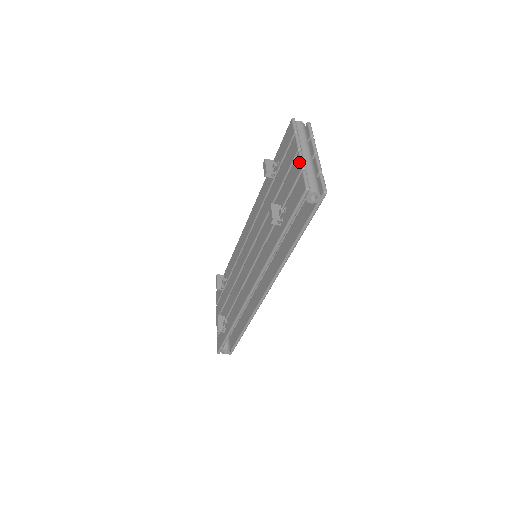
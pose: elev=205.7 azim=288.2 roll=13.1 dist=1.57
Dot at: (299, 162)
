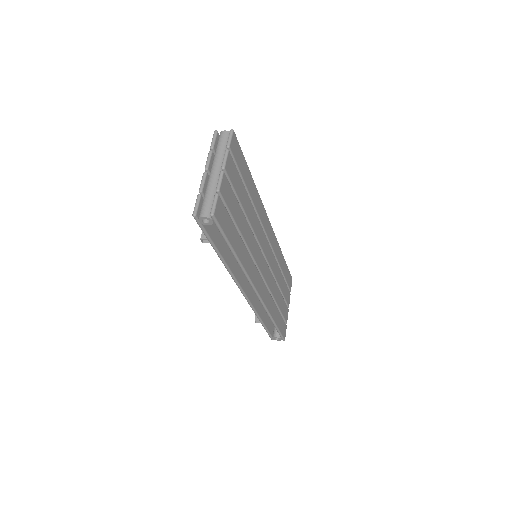
Dot at: (201, 184)
